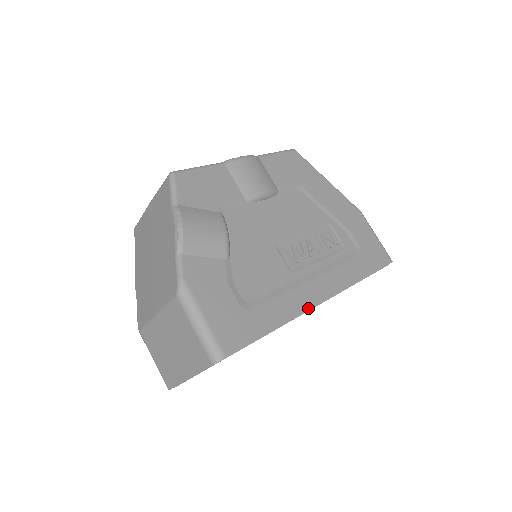
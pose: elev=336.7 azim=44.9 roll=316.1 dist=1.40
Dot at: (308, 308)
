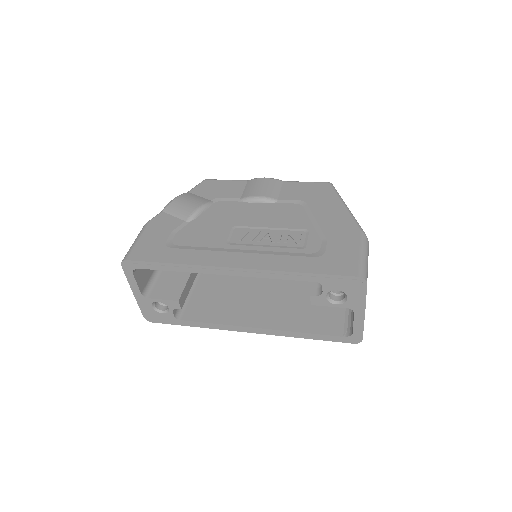
Dot at: (213, 265)
